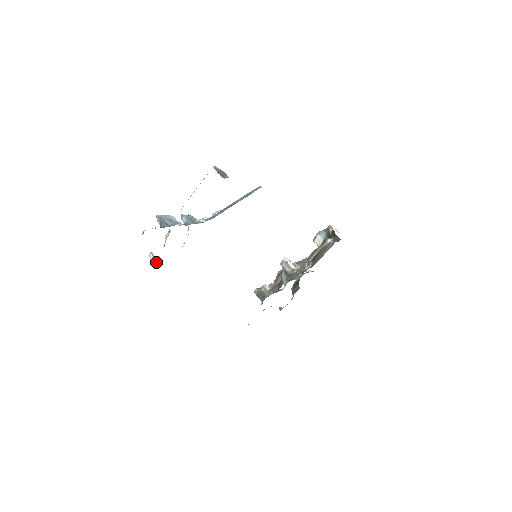
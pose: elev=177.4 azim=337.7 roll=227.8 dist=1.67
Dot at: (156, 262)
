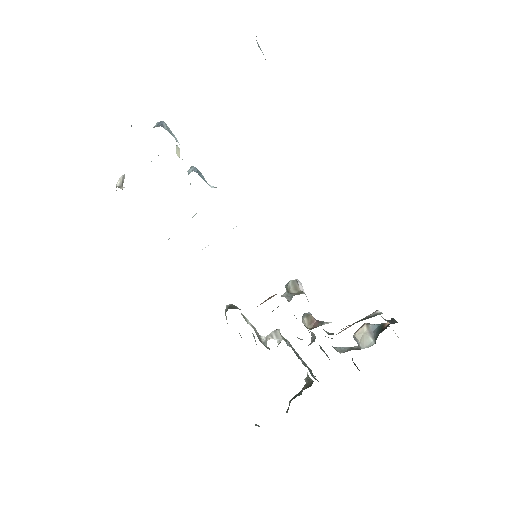
Dot at: (121, 186)
